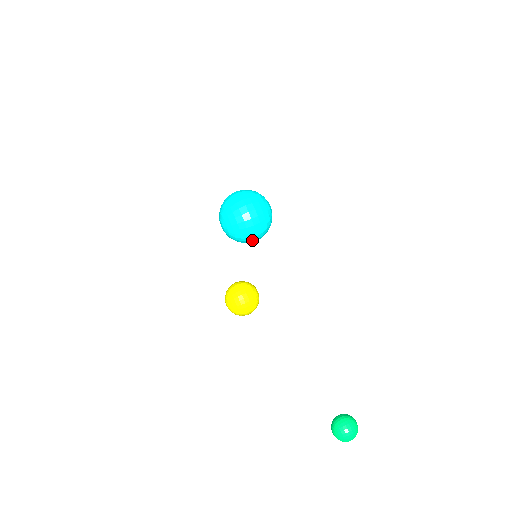
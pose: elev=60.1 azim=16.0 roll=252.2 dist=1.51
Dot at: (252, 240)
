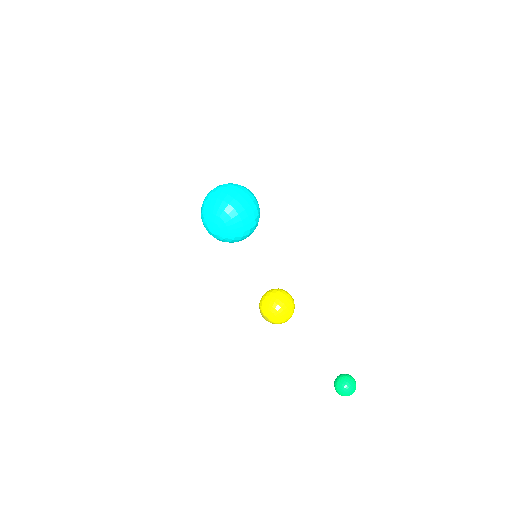
Dot at: occluded
